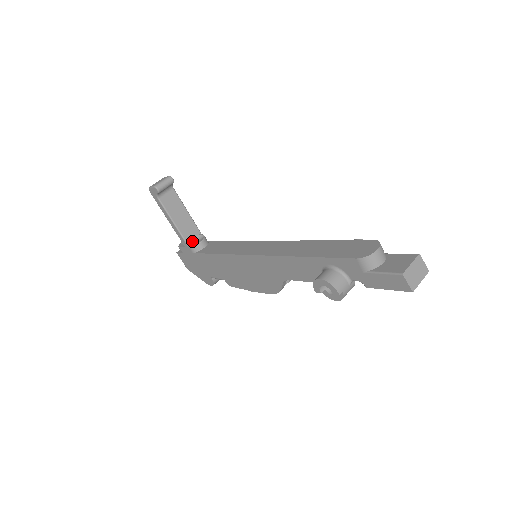
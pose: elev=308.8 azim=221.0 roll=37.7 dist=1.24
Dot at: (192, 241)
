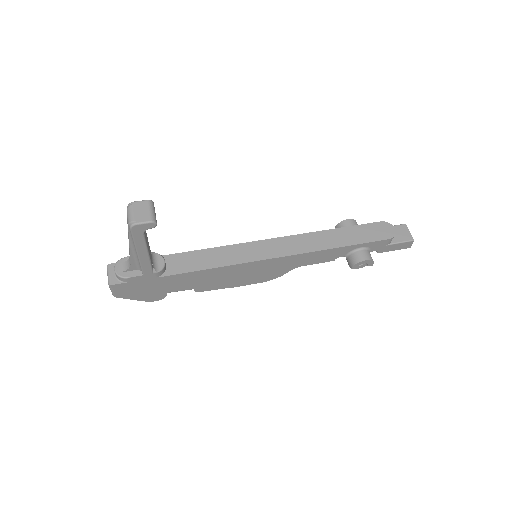
Dot at: (153, 265)
